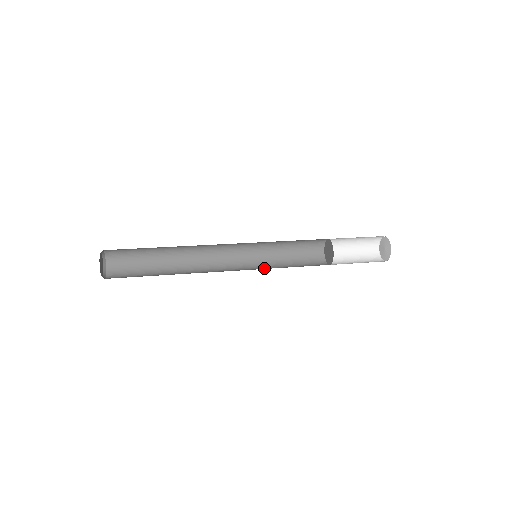
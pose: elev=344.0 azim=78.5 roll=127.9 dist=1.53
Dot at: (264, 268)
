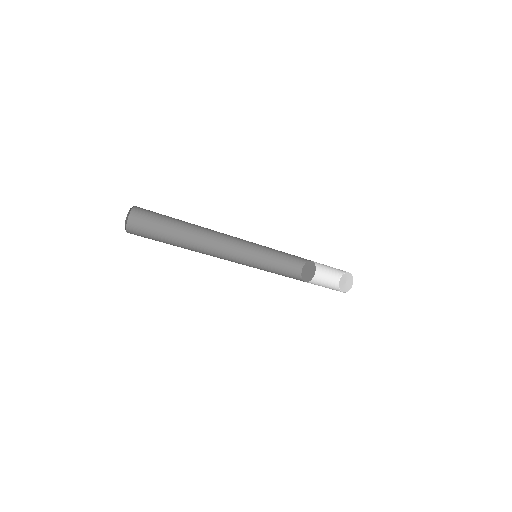
Dot at: occluded
